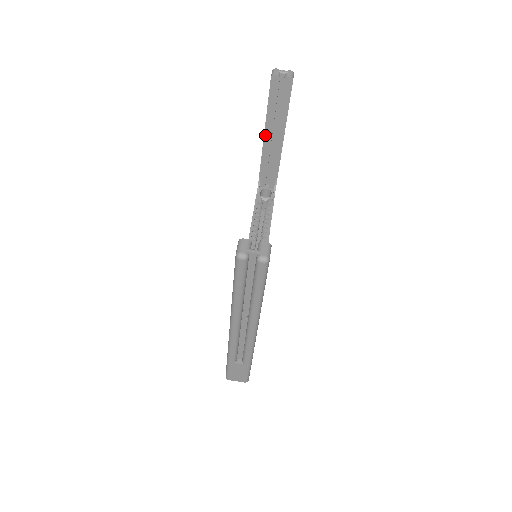
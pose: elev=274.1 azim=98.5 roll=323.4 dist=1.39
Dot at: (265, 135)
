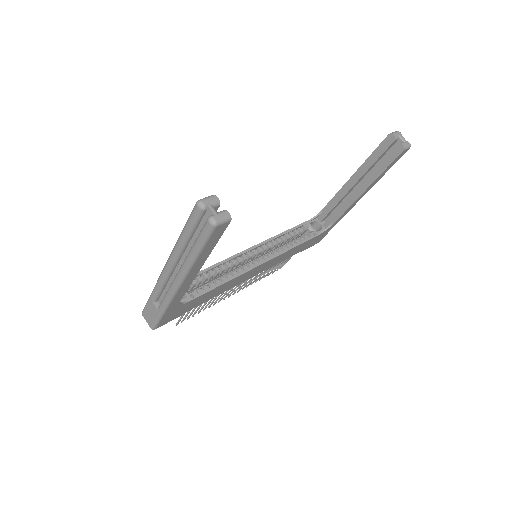
Dot at: (351, 178)
